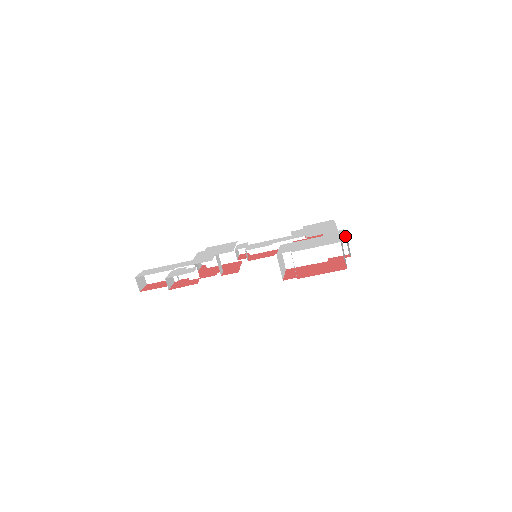
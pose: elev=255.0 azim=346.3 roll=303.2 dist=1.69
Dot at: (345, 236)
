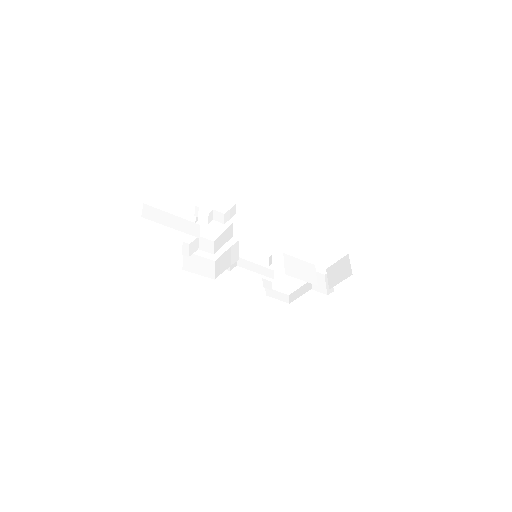
Dot at: (325, 280)
